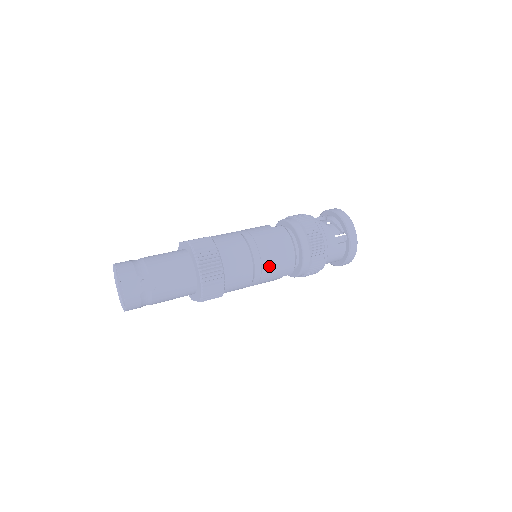
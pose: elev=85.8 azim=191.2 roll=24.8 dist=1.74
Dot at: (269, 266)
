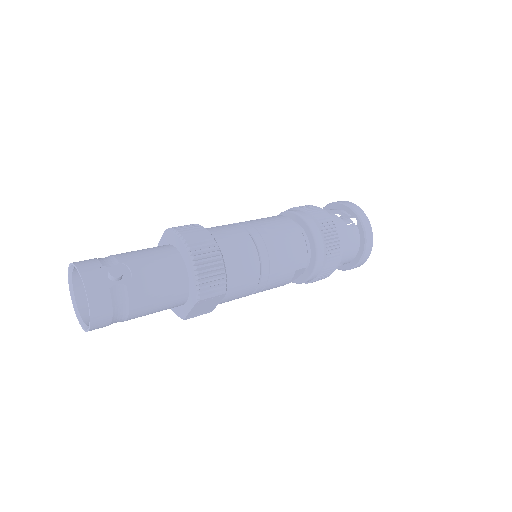
Dot at: (276, 250)
